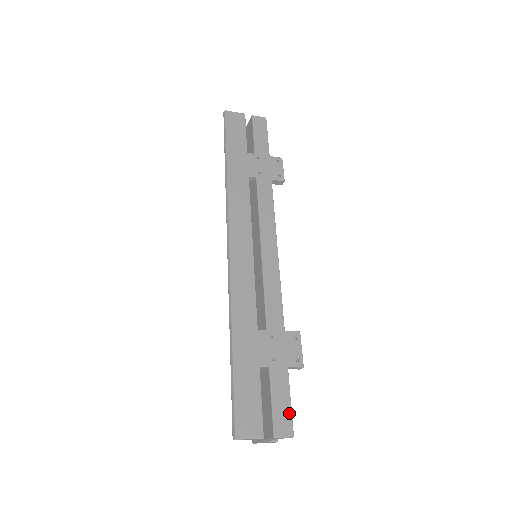
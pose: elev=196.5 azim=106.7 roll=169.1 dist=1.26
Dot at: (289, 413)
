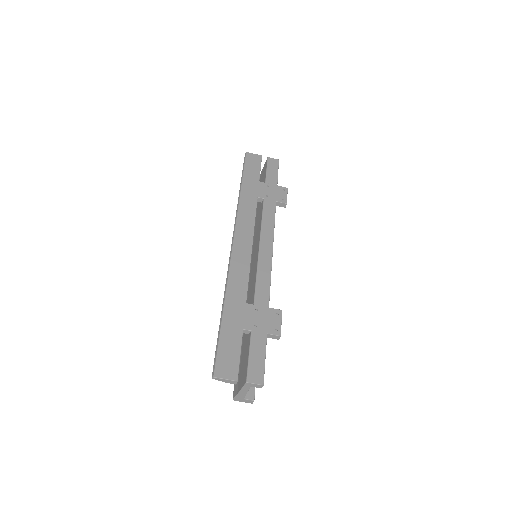
Dot at: (262, 367)
